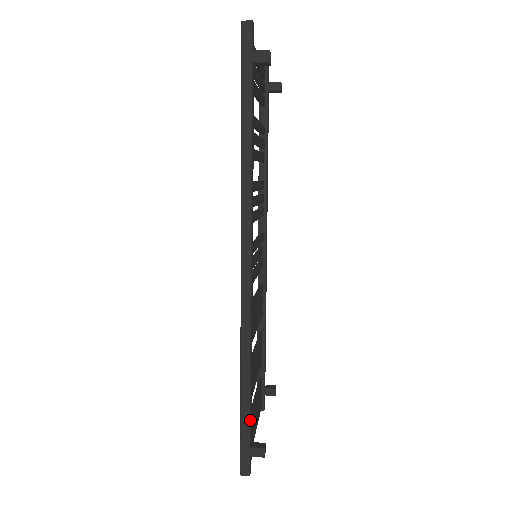
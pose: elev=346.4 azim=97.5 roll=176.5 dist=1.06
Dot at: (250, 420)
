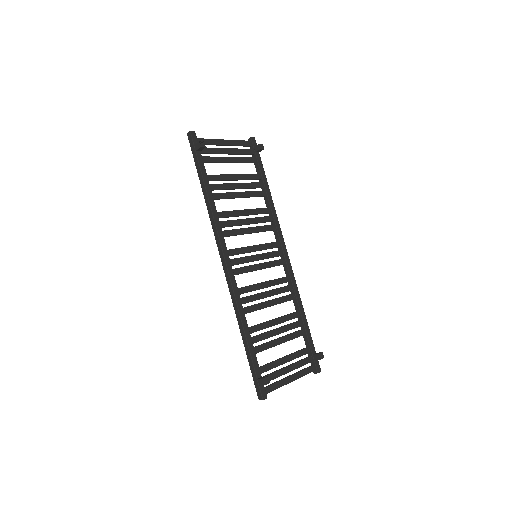
Dot at: (252, 359)
